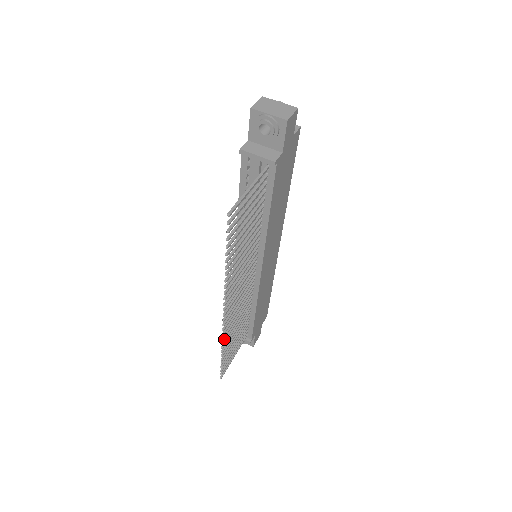
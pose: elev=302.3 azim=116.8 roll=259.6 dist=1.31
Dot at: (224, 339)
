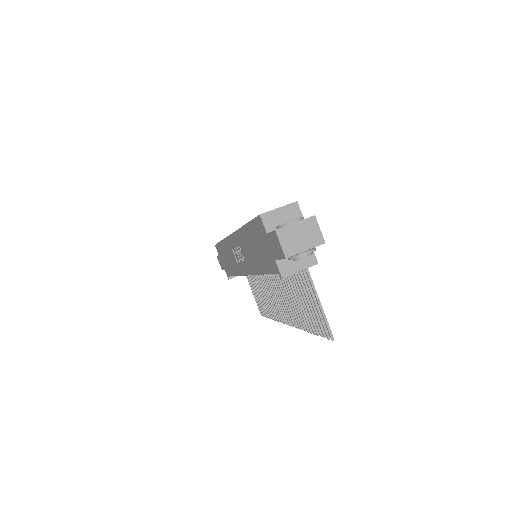
Dot at: (275, 317)
